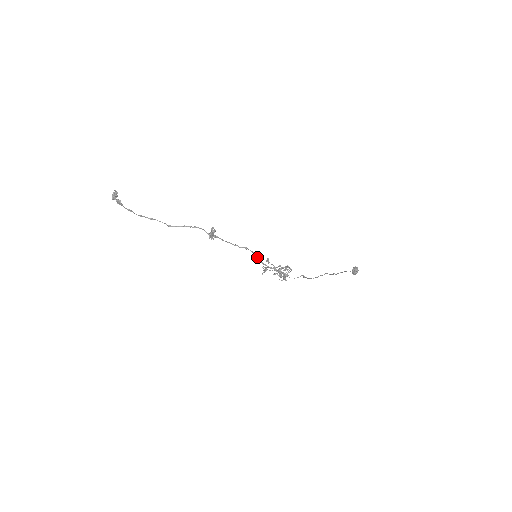
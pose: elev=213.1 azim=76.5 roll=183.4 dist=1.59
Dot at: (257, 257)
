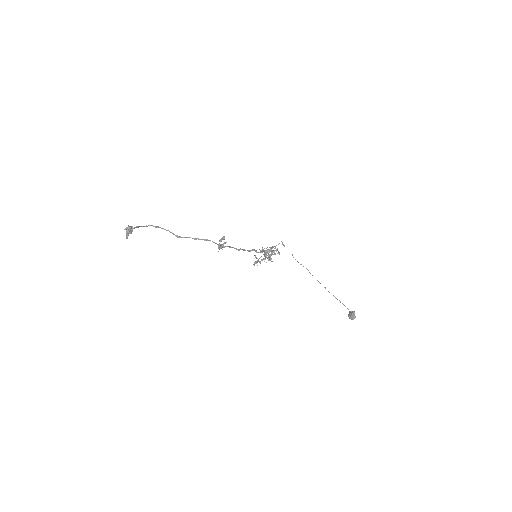
Dot at: occluded
